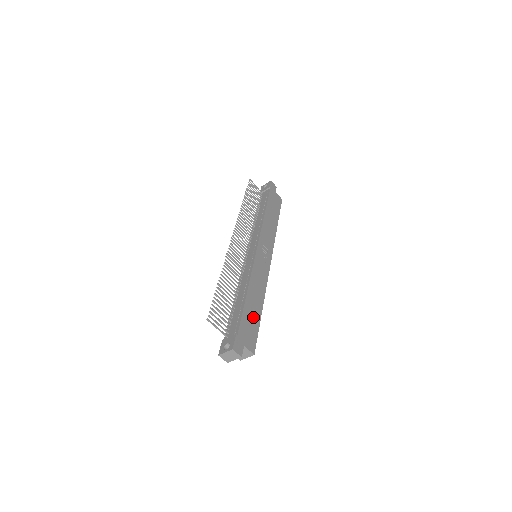
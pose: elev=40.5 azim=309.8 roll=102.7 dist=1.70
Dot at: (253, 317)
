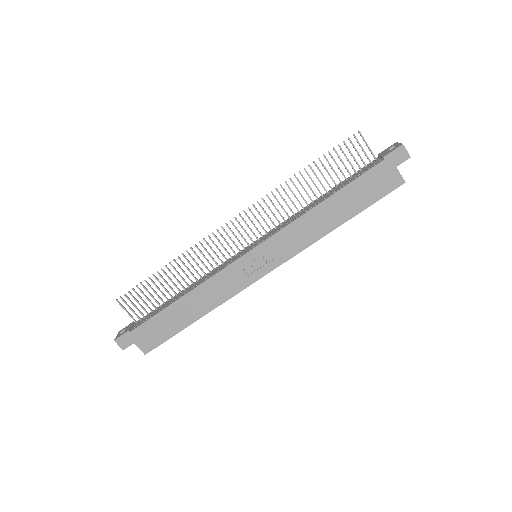
Dot at: (171, 324)
